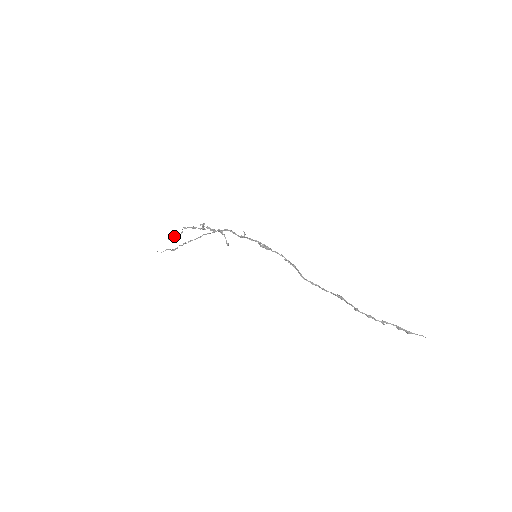
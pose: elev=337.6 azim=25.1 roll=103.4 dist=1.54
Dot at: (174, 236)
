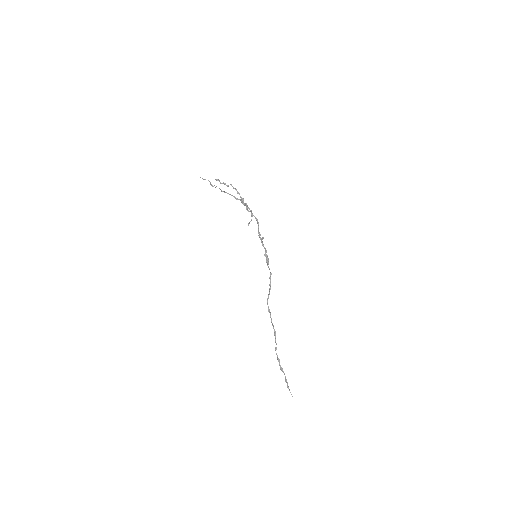
Dot at: (220, 182)
